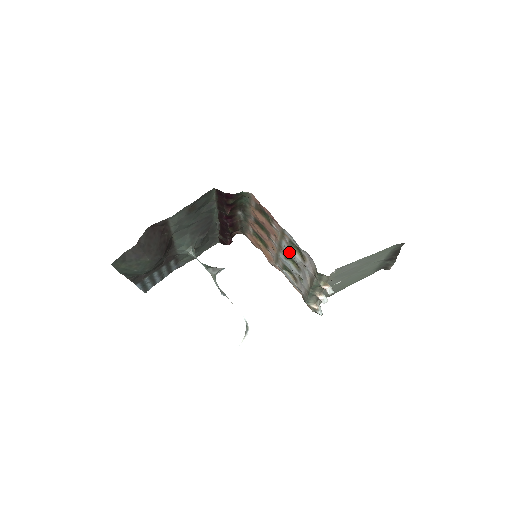
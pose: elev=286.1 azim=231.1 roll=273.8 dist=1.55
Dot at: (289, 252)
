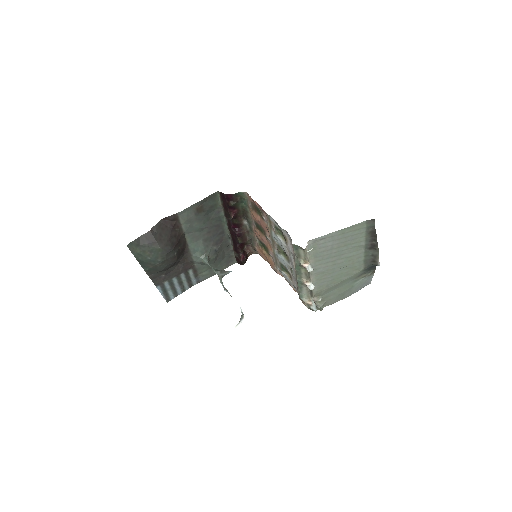
Dot at: (278, 242)
